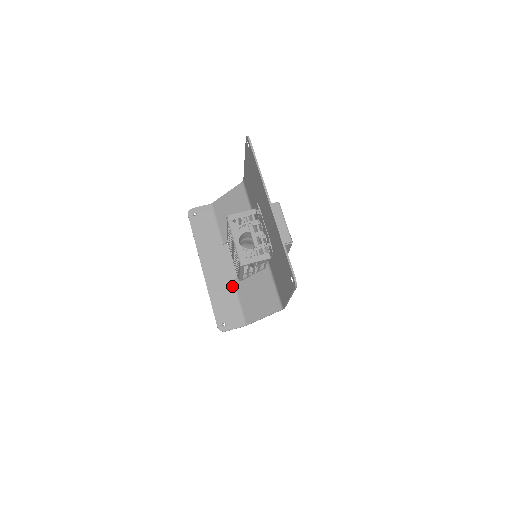
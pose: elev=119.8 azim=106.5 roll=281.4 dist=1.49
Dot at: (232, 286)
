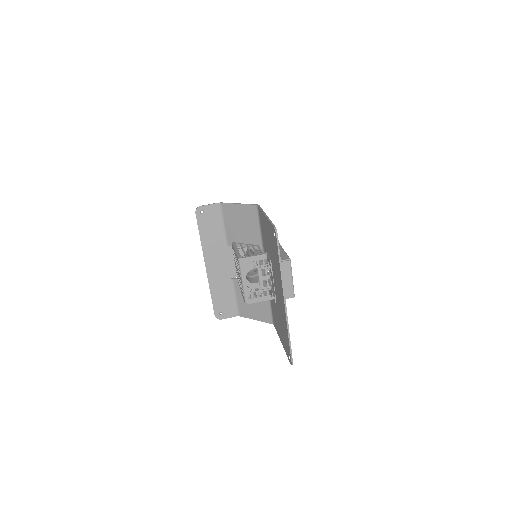
Dot at: (231, 284)
